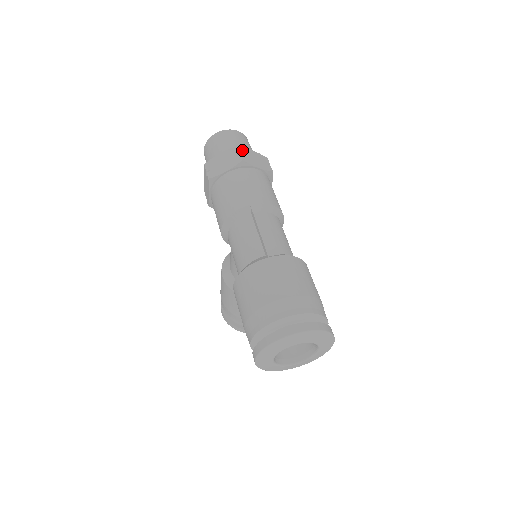
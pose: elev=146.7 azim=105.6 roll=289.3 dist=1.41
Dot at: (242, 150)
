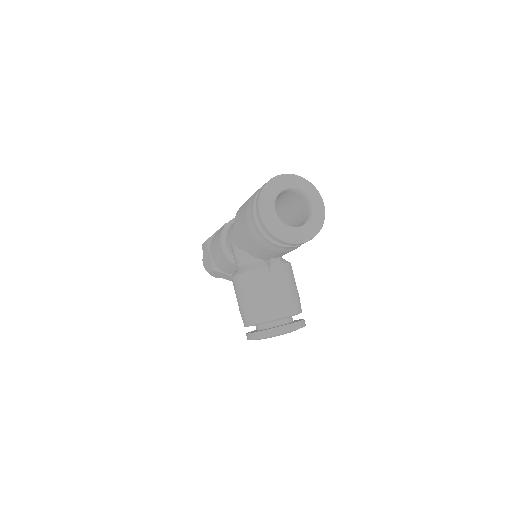
Dot at: occluded
